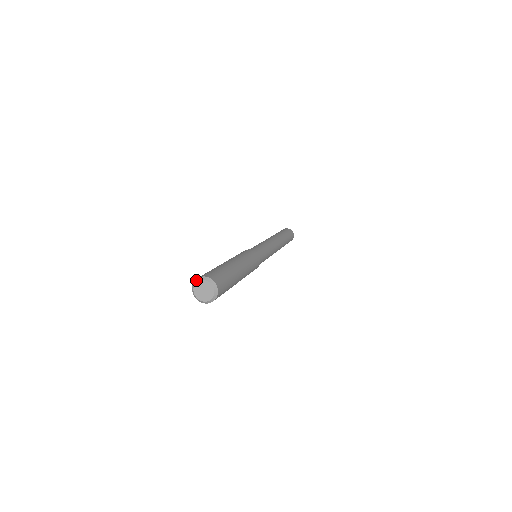
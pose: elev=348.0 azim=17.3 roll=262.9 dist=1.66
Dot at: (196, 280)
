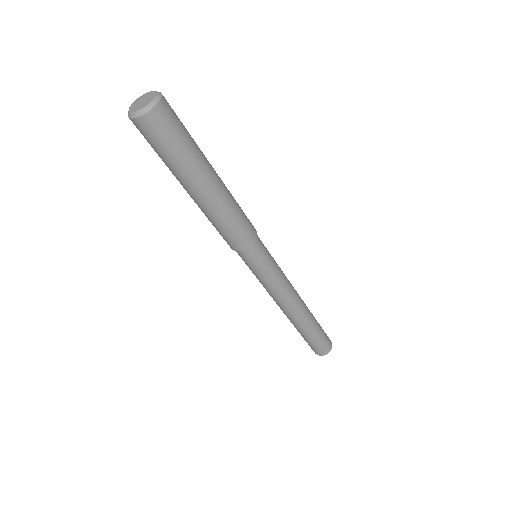
Dot at: (146, 94)
